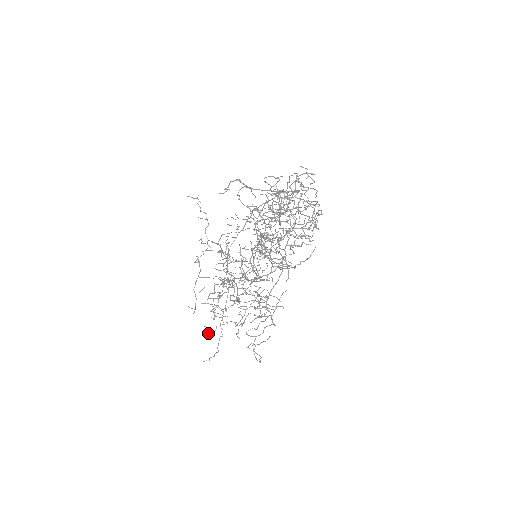
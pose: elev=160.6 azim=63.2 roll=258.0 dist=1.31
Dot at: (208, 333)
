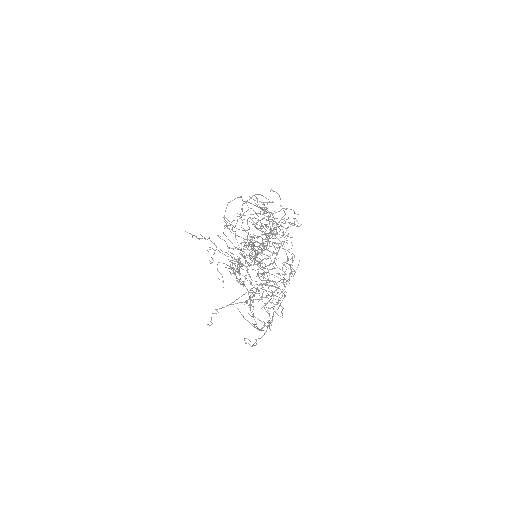
Dot at: occluded
